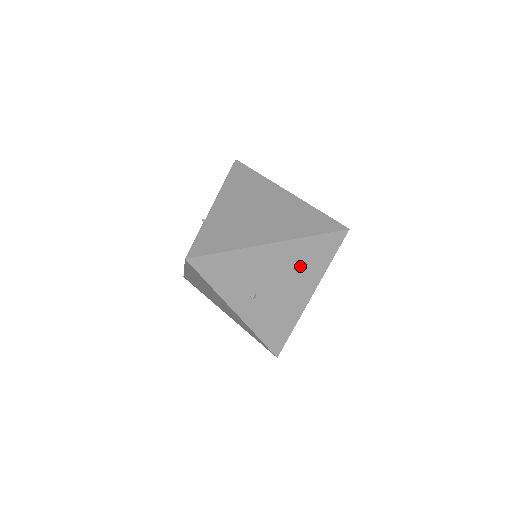
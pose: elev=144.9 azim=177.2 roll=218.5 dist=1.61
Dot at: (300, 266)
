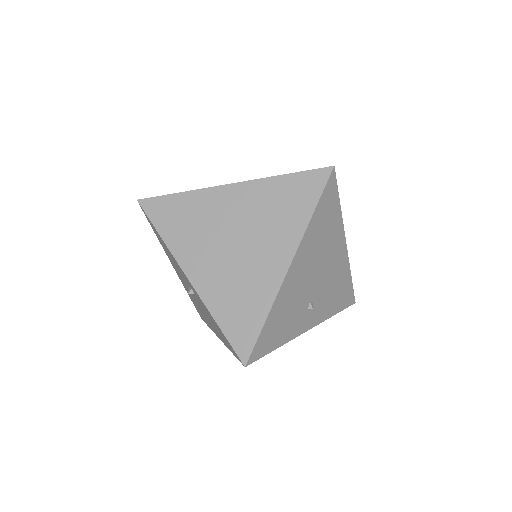
Dot at: (323, 242)
